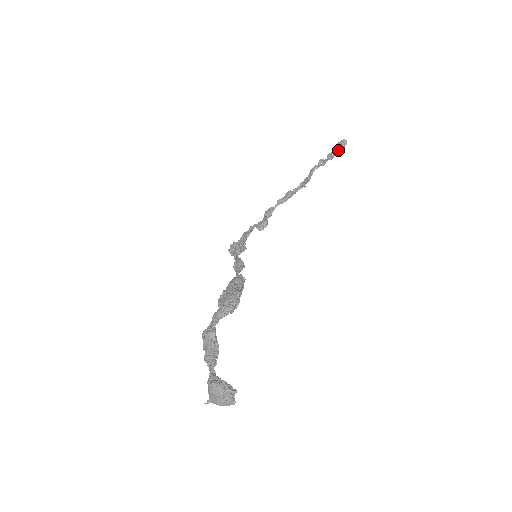
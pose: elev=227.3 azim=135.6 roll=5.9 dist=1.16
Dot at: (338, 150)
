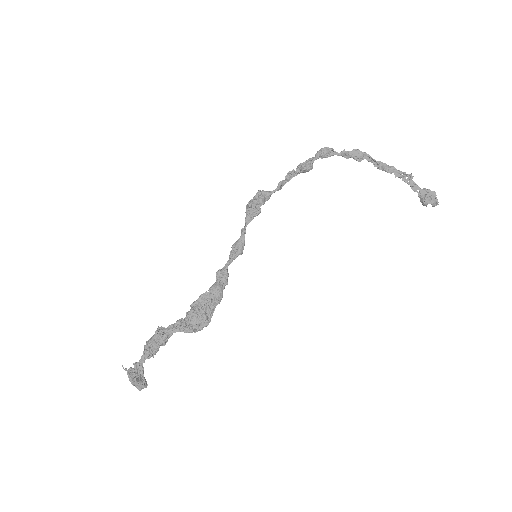
Dot at: (423, 203)
